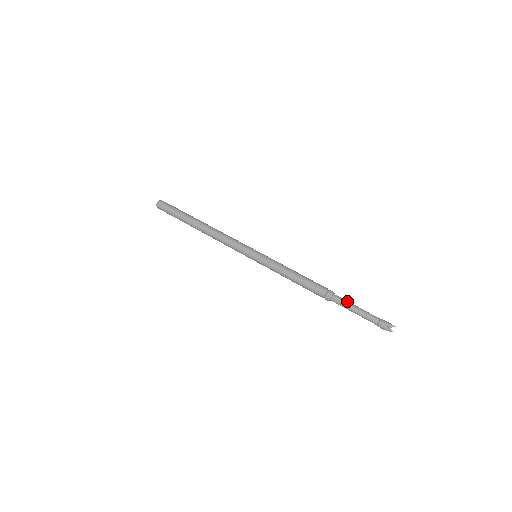
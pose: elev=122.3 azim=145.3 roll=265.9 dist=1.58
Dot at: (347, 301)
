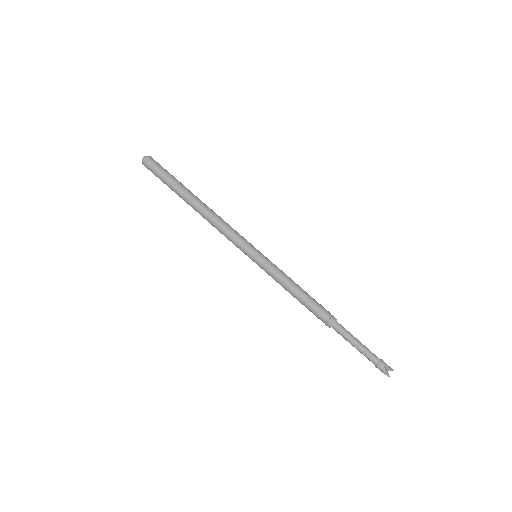
Dot at: (349, 333)
